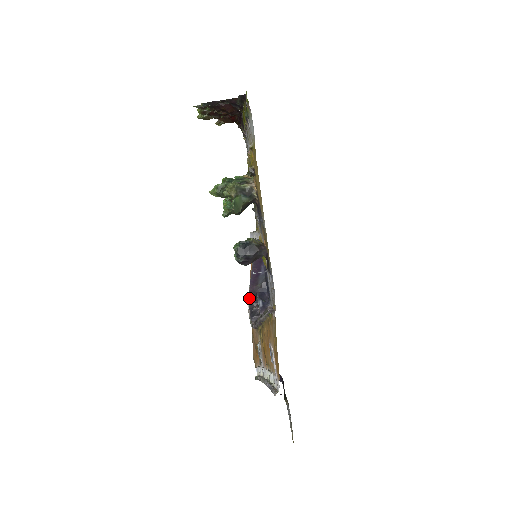
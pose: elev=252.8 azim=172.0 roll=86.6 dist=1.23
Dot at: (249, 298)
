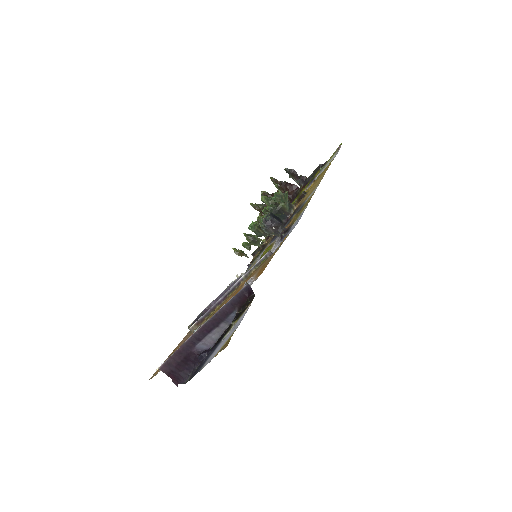
Dot at: (199, 316)
